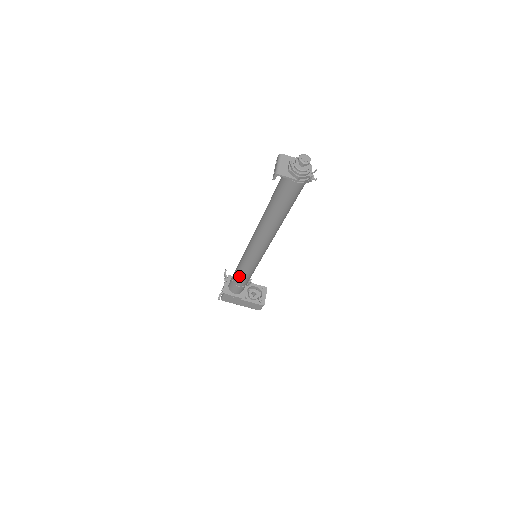
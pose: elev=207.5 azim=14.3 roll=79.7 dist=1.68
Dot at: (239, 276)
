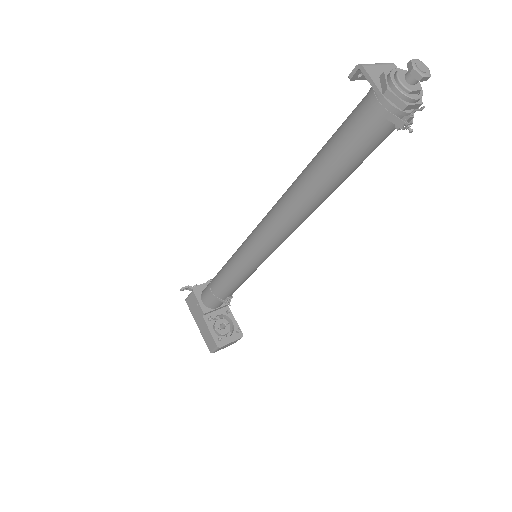
Dot at: (220, 273)
